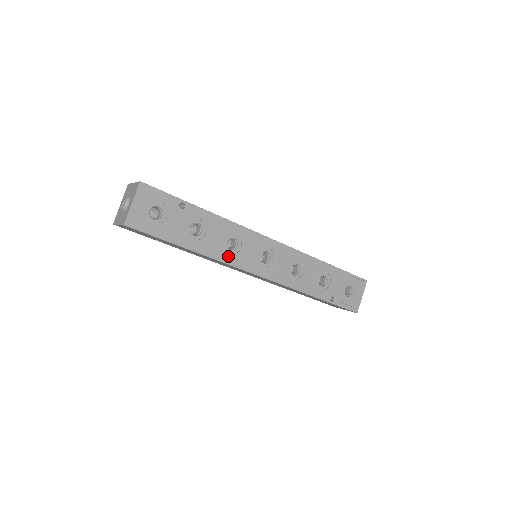
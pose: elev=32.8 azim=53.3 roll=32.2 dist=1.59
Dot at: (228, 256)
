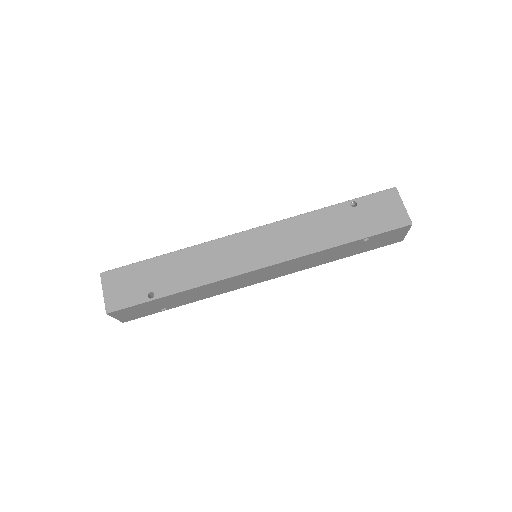
Dot at: occluded
